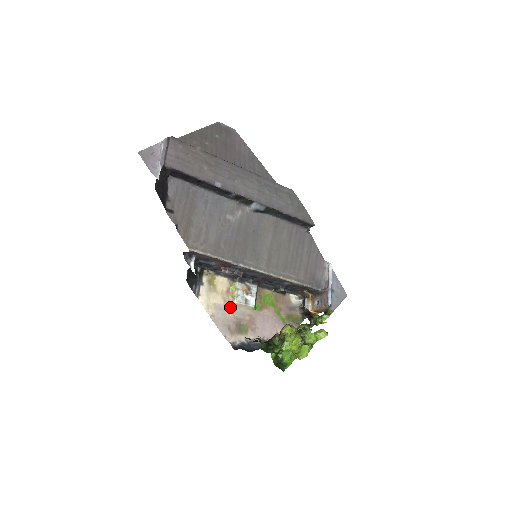
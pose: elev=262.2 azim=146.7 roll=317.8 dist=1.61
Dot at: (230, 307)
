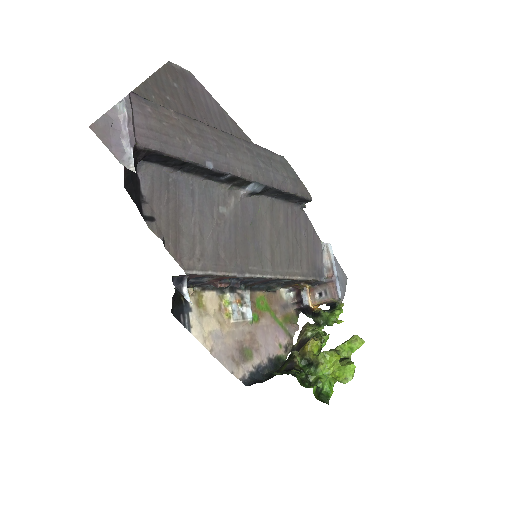
Dot at: (227, 330)
